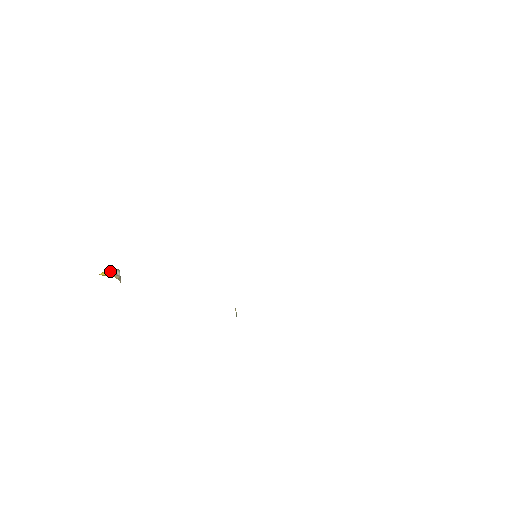
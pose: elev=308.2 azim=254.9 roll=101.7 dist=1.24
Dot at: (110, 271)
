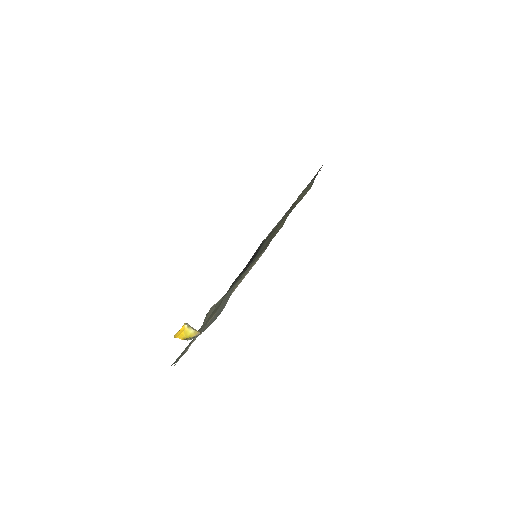
Dot at: (190, 329)
